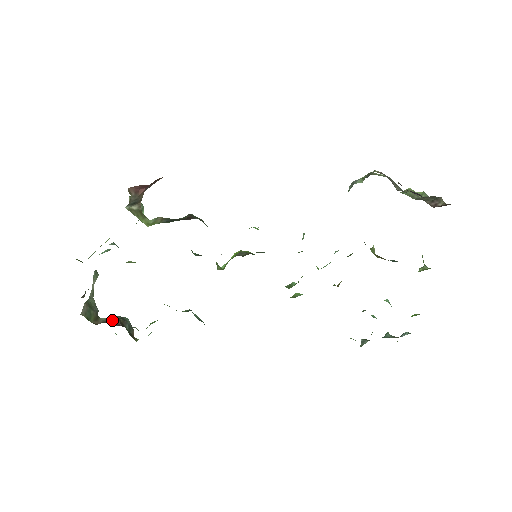
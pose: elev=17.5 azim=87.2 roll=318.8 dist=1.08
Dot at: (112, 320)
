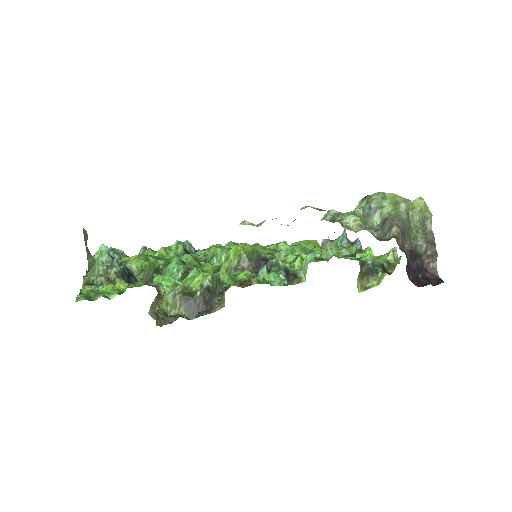
Dot at: occluded
